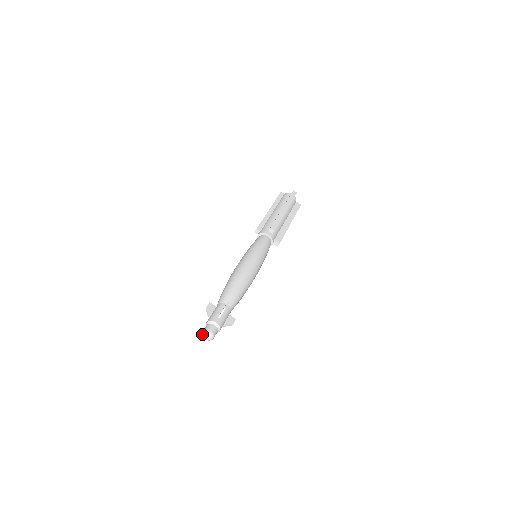
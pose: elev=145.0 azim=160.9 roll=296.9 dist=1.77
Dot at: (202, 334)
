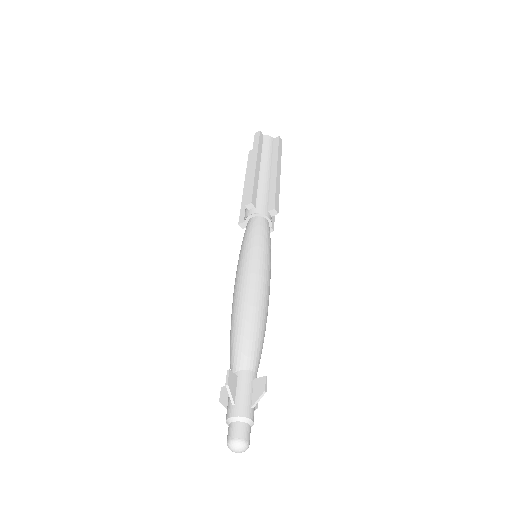
Dot at: (230, 444)
